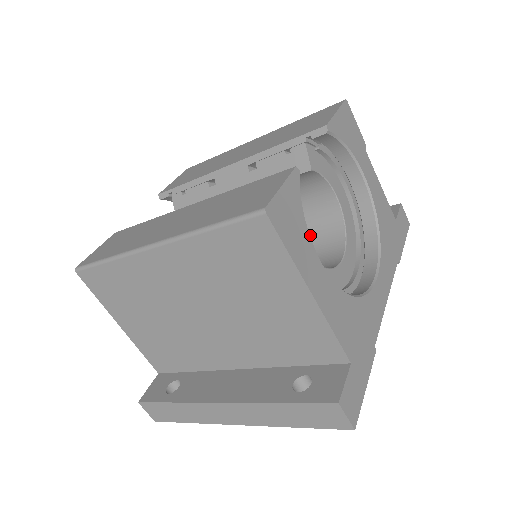
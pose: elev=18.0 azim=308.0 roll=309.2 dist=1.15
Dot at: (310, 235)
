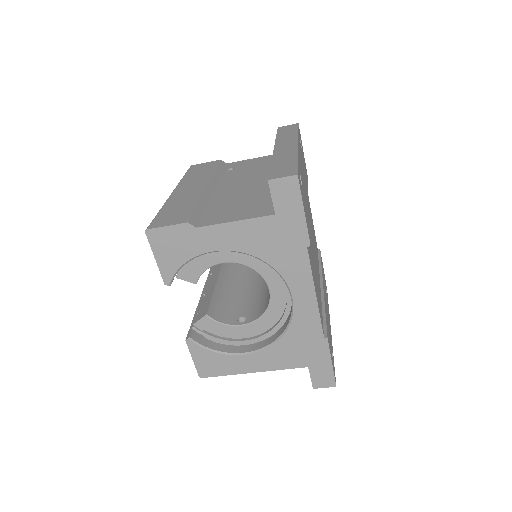
Dot at: occluded
